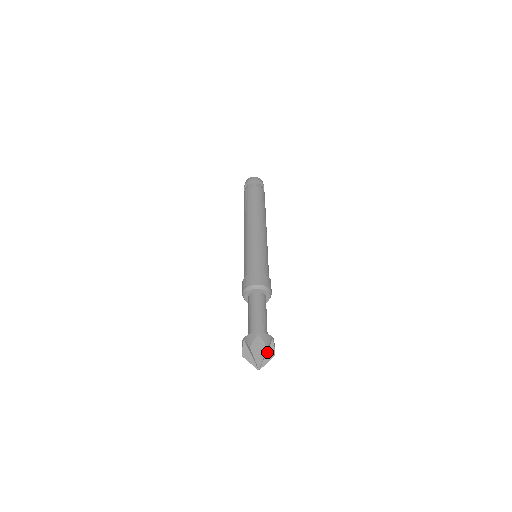
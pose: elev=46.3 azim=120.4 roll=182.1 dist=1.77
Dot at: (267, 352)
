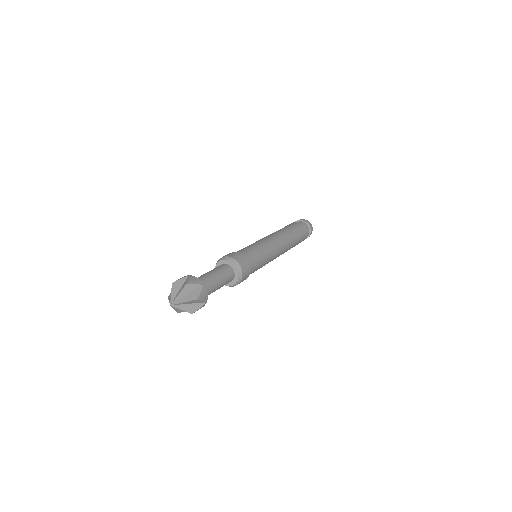
Dot at: (189, 293)
